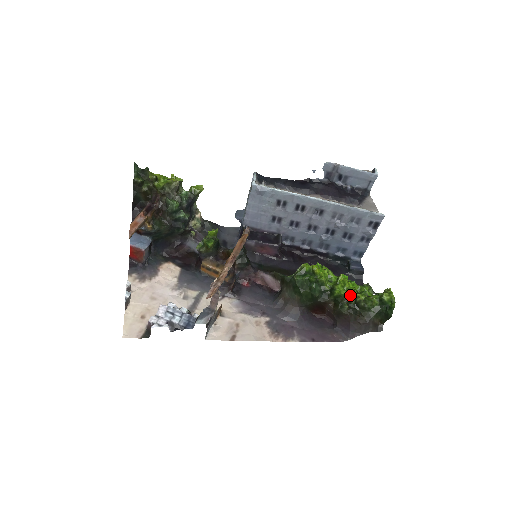
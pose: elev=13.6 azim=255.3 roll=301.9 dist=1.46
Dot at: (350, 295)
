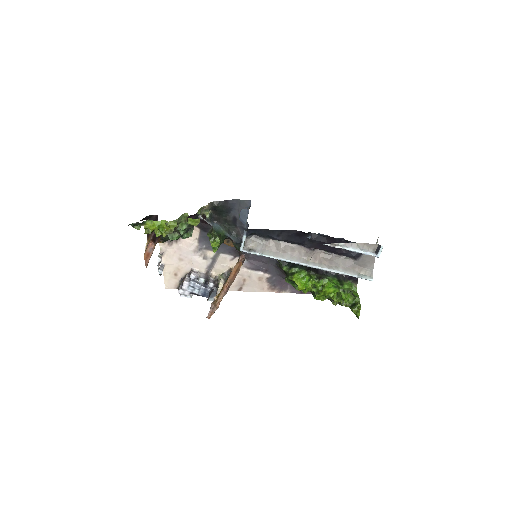
Dot at: occluded
